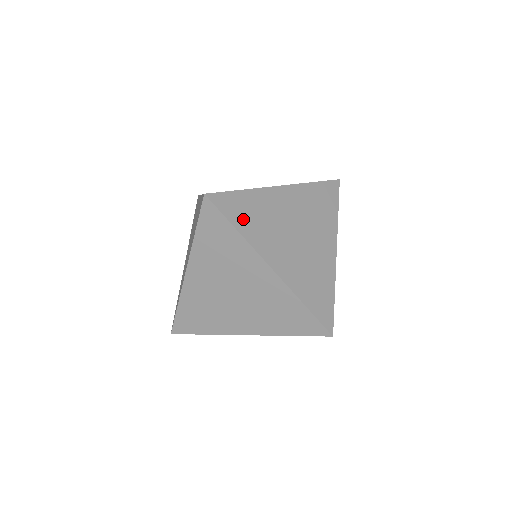
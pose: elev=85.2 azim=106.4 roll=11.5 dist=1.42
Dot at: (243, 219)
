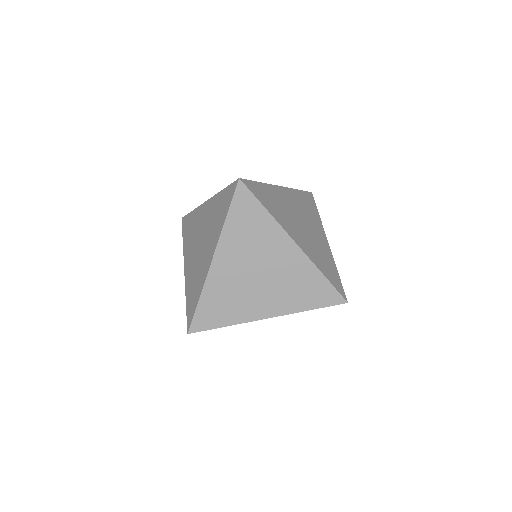
Dot at: (268, 203)
